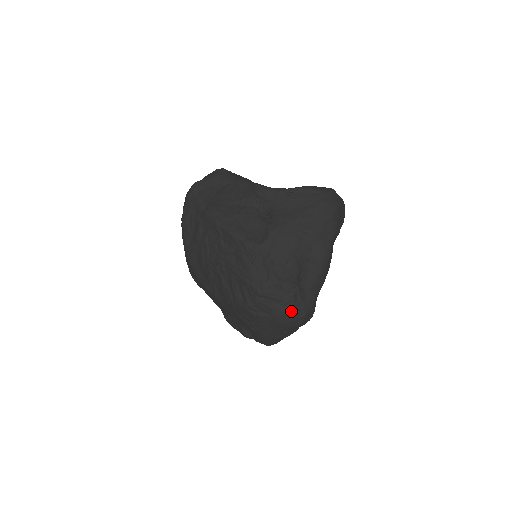
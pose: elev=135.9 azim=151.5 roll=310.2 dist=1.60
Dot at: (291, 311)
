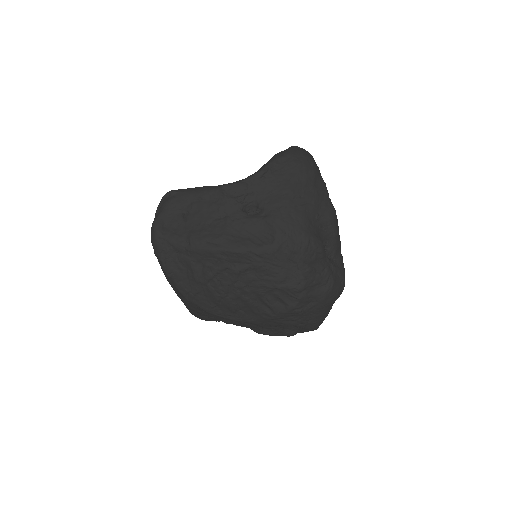
Dot at: (334, 285)
